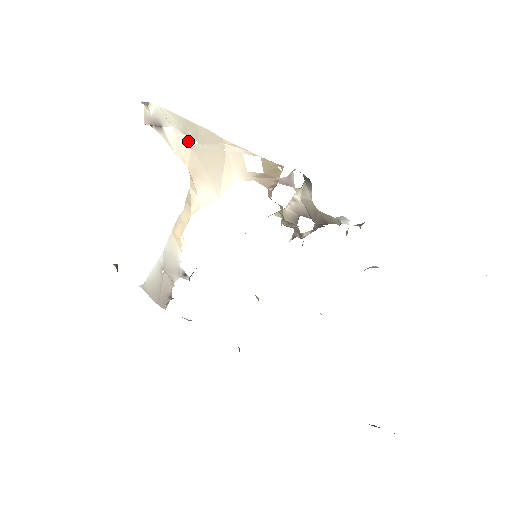
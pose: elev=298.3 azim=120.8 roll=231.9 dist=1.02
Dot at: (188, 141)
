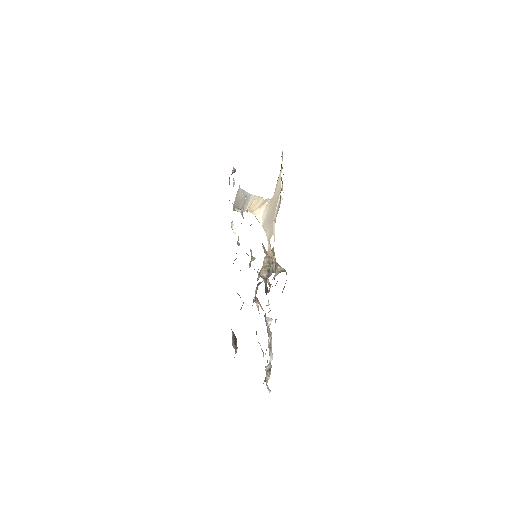
Dot at: (280, 190)
